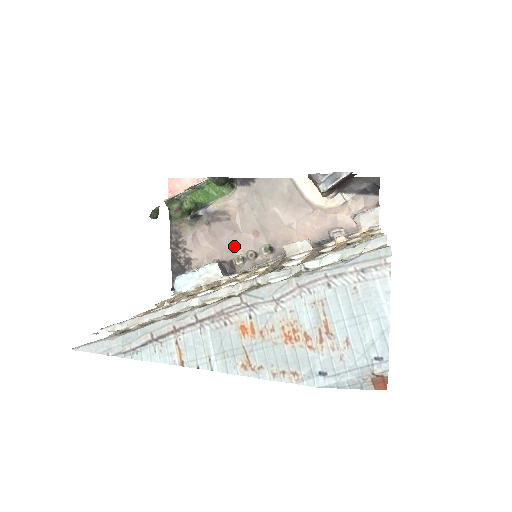
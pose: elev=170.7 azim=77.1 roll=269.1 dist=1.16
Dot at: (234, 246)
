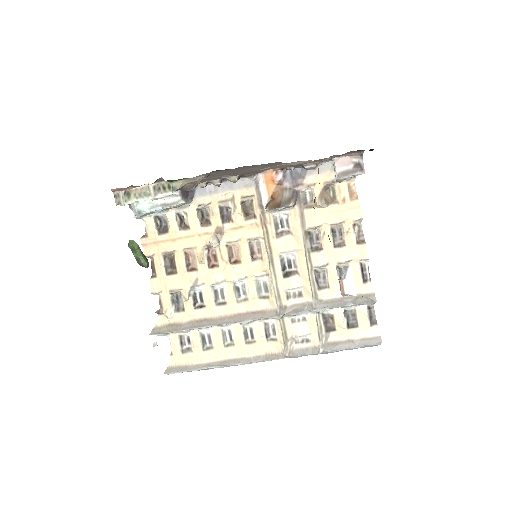
Dot at: occluded
